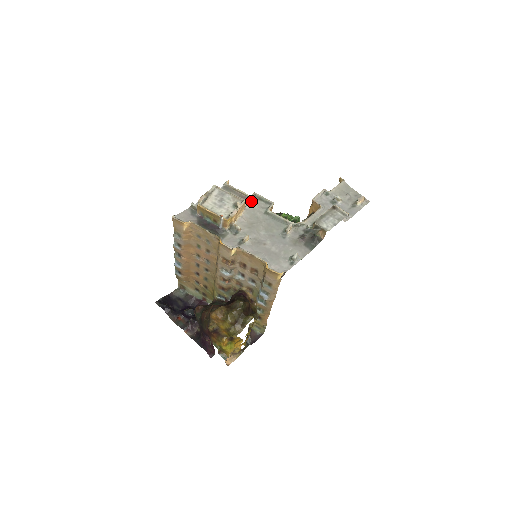
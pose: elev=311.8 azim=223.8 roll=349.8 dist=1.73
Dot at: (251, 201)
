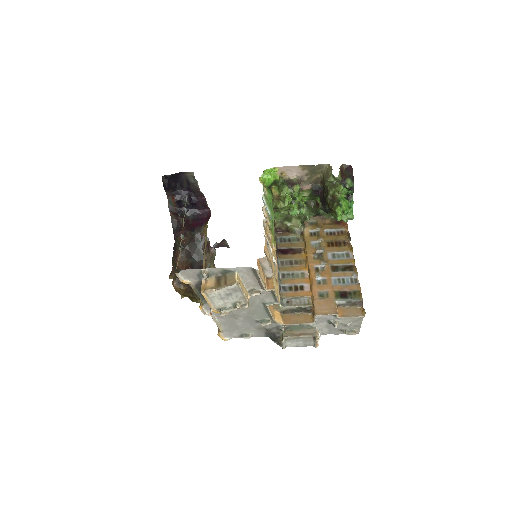
Dot at: (263, 291)
